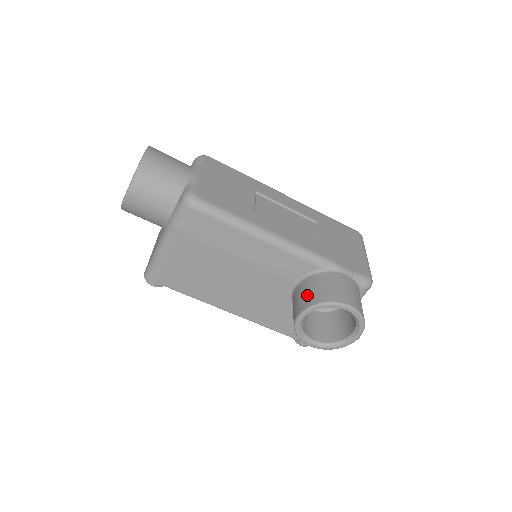
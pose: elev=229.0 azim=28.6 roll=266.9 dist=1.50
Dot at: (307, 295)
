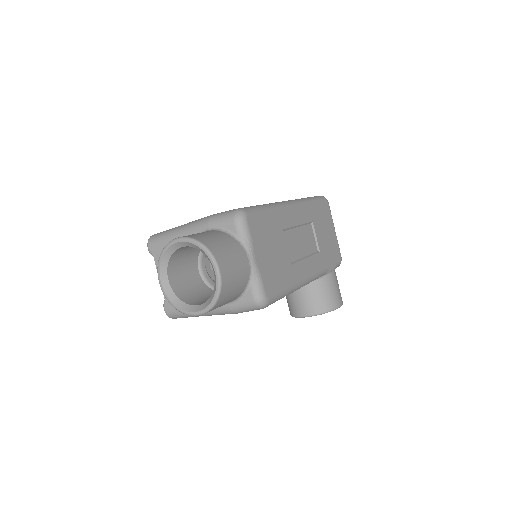
Dot at: (312, 302)
